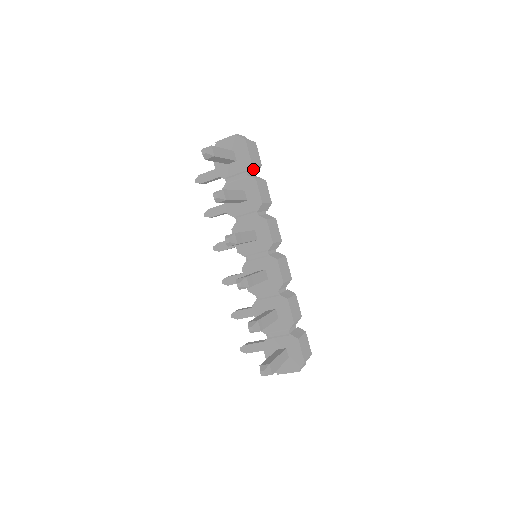
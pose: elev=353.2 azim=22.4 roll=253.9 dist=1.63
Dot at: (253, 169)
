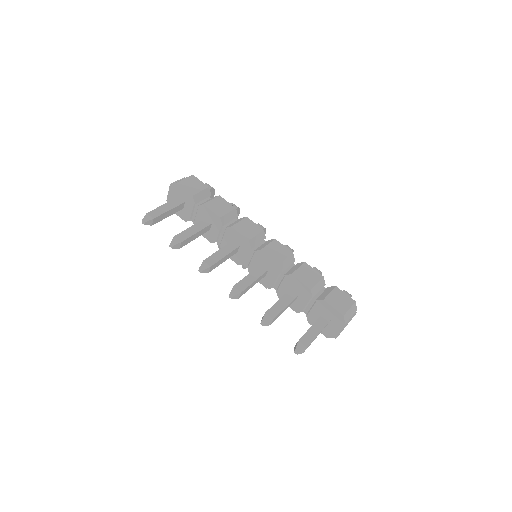
Dot at: (201, 197)
